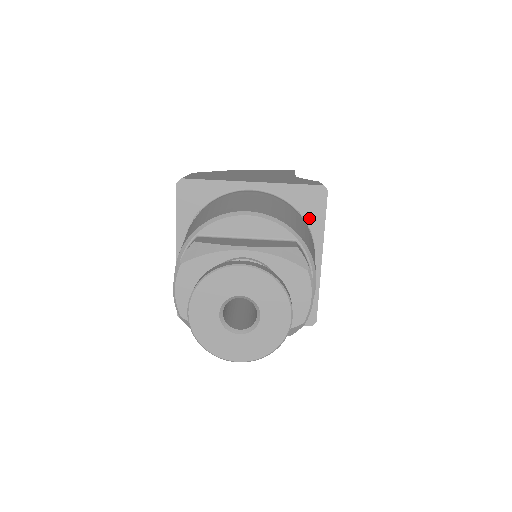
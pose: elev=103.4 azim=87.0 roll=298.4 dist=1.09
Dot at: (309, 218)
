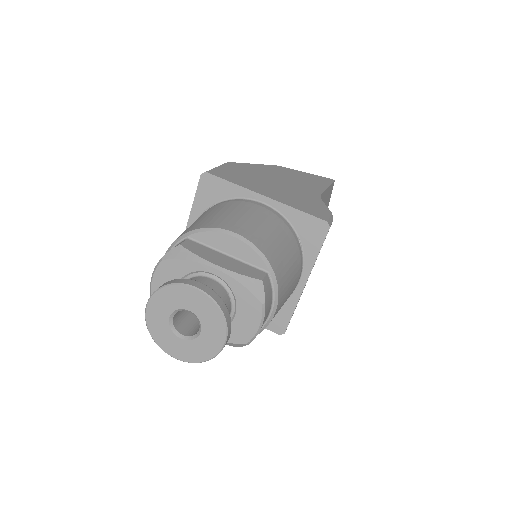
Dot at: (306, 245)
